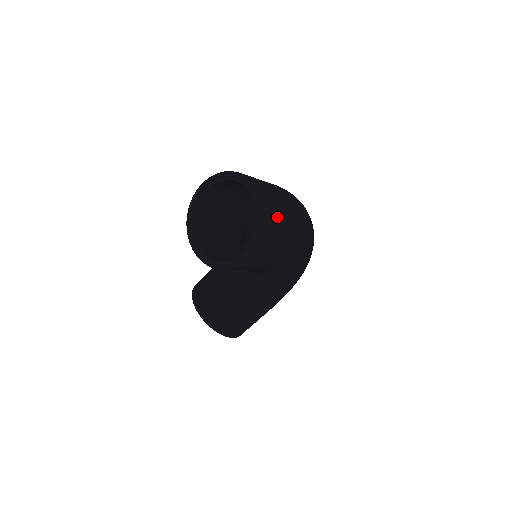
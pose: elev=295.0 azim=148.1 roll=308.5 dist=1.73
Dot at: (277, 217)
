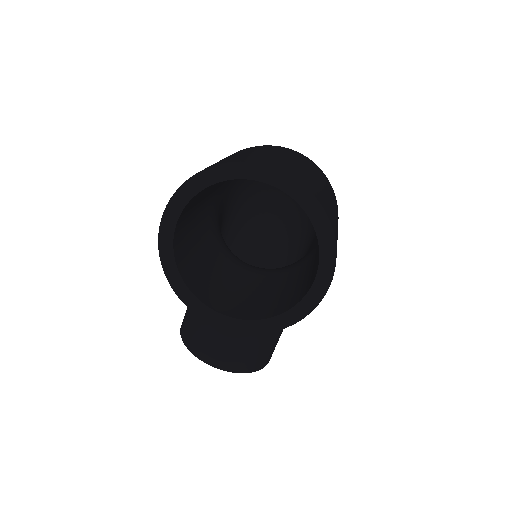
Dot at: (323, 198)
